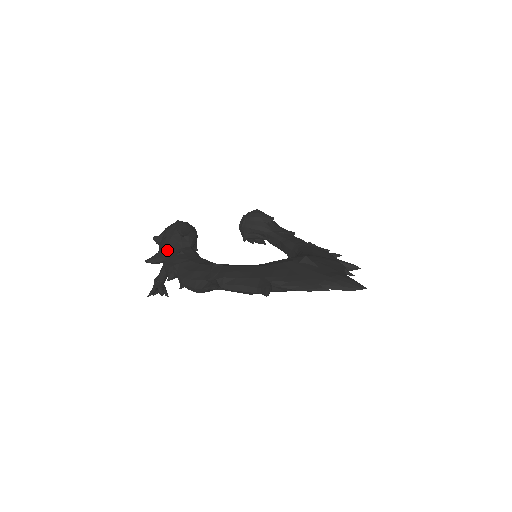
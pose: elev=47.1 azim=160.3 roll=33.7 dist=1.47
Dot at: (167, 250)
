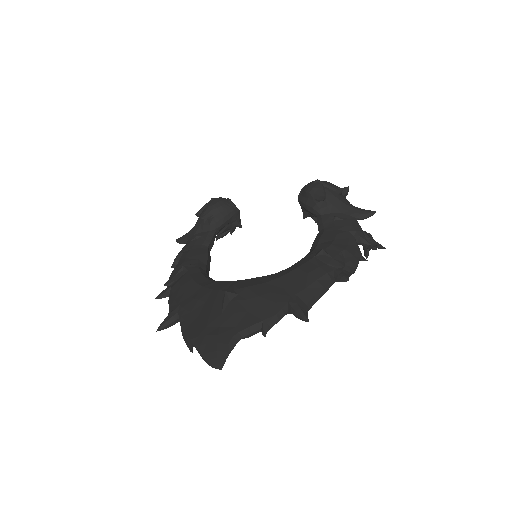
Dot at: (192, 232)
